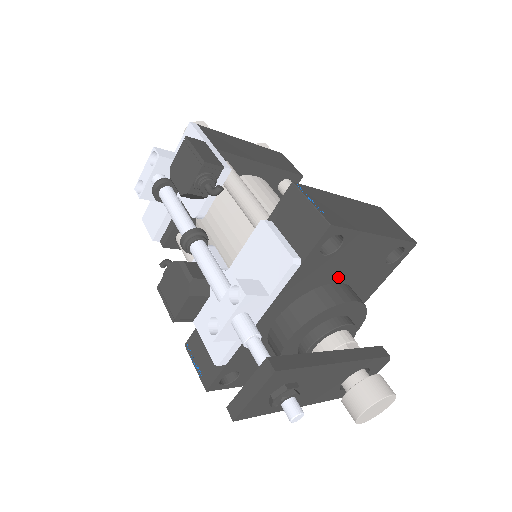
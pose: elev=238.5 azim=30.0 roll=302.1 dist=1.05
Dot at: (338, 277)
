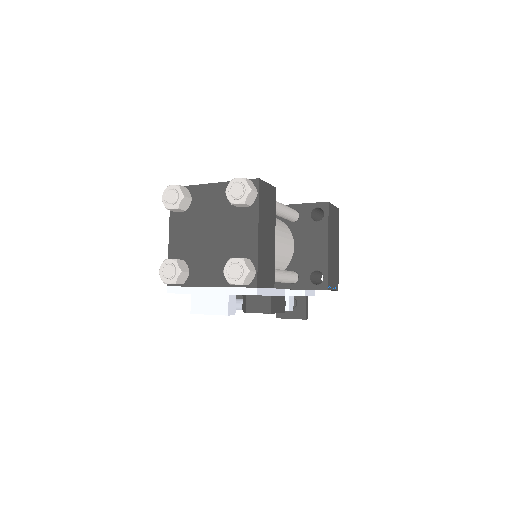
Dot at: occluded
